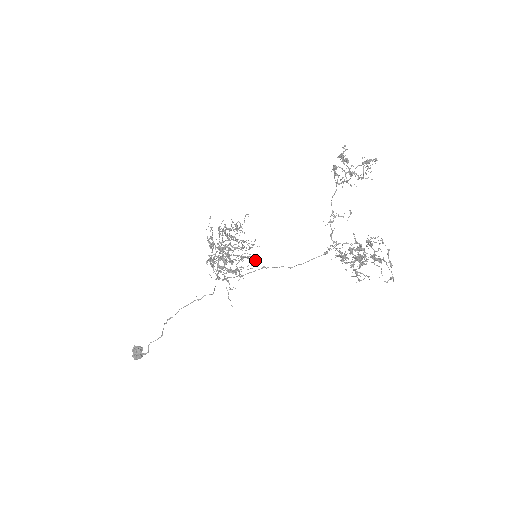
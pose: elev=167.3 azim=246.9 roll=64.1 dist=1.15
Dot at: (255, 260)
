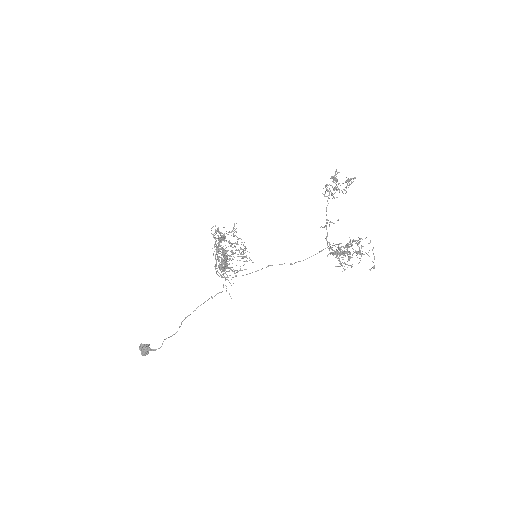
Dot at: occluded
